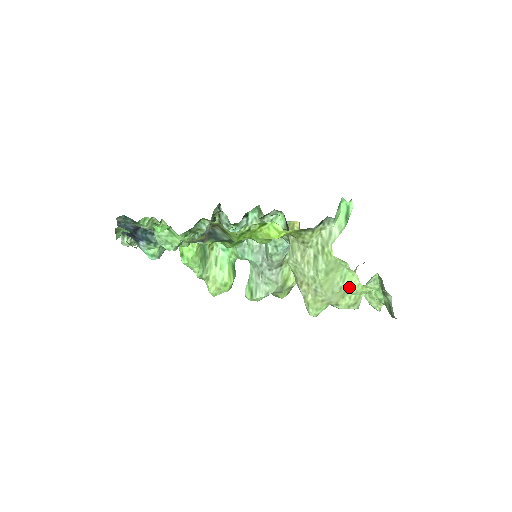
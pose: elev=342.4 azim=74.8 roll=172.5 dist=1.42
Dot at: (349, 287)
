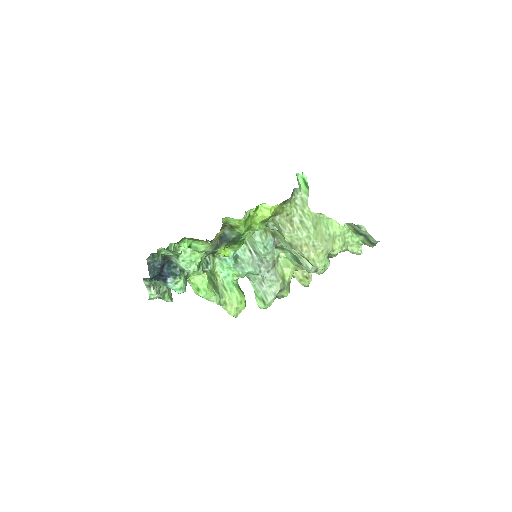
Dot at: (334, 232)
